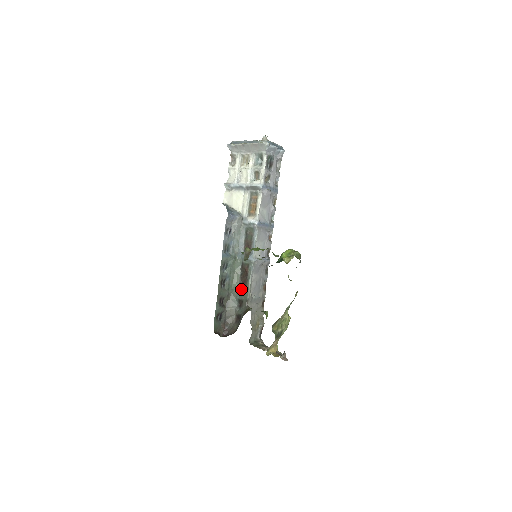
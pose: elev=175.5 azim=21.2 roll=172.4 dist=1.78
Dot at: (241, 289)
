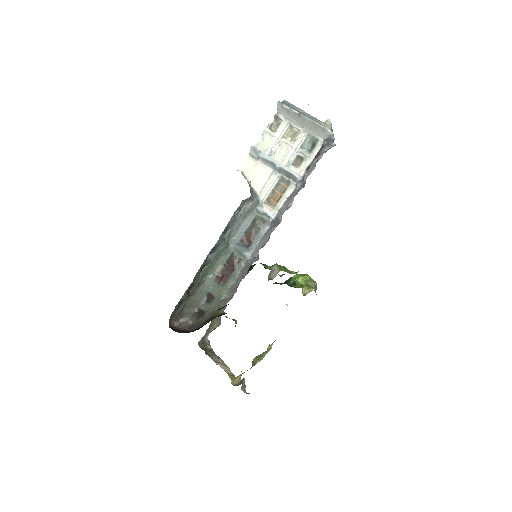
Dot at: (217, 282)
